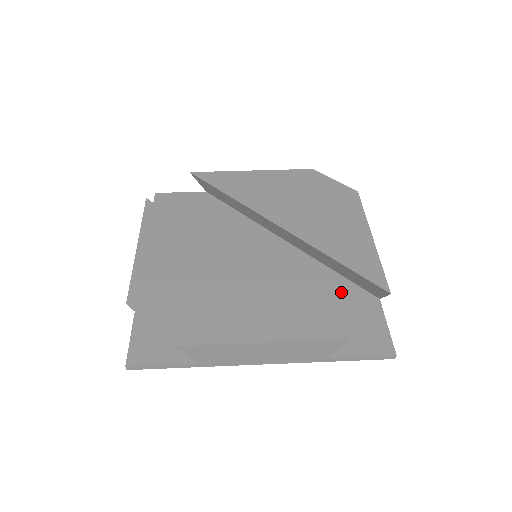
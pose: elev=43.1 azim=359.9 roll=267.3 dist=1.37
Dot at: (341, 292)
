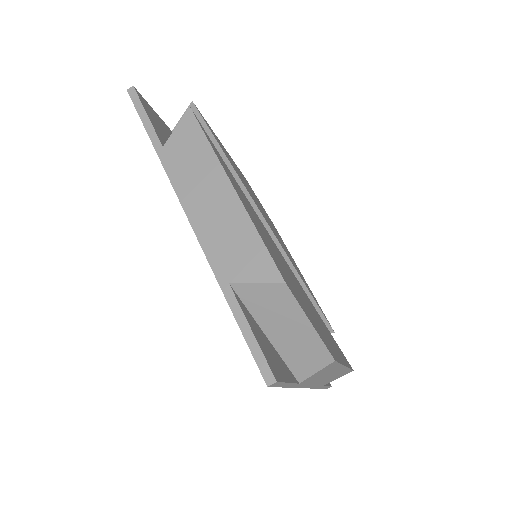
Dot at: occluded
